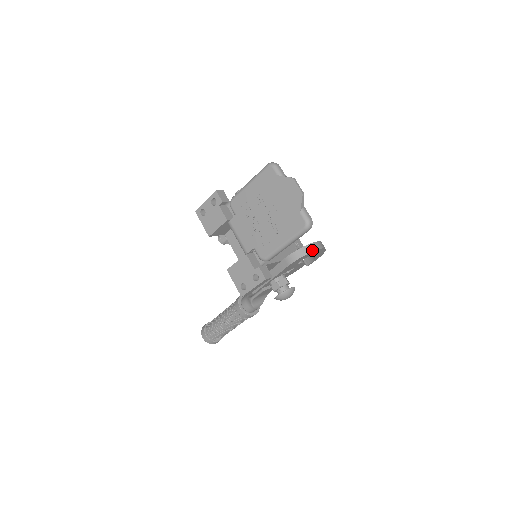
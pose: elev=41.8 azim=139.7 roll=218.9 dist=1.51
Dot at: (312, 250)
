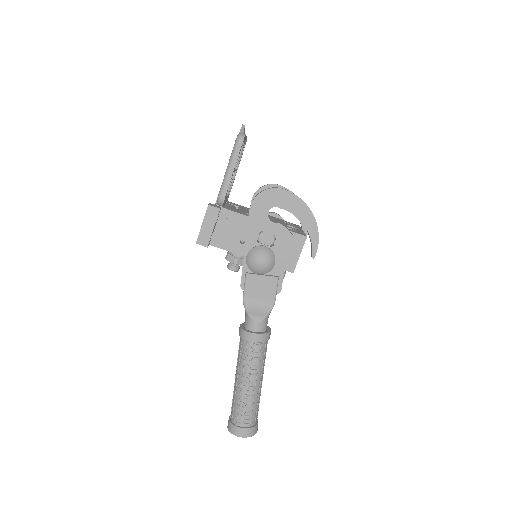
Dot at: (272, 188)
